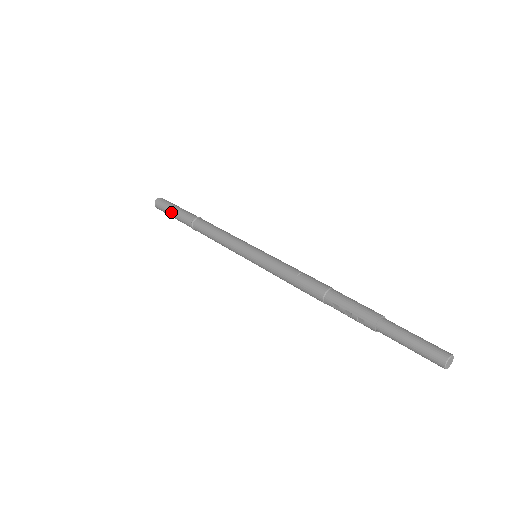
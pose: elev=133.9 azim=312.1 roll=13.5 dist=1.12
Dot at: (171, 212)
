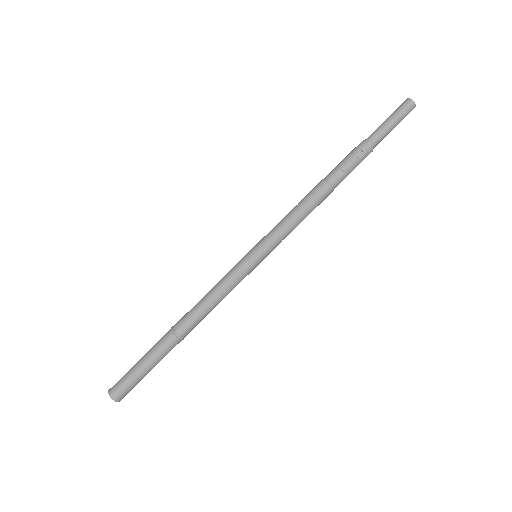
Dot at: (139, 365)
